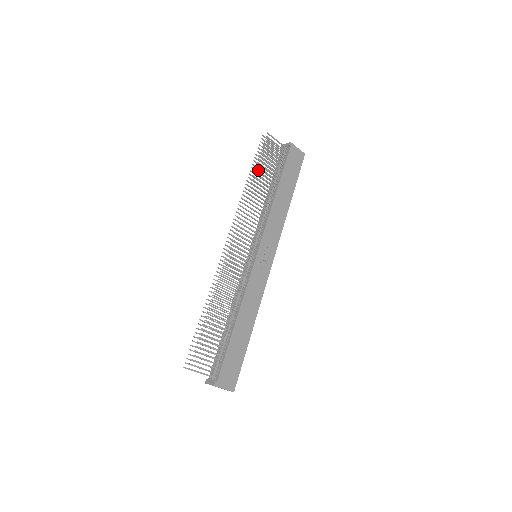
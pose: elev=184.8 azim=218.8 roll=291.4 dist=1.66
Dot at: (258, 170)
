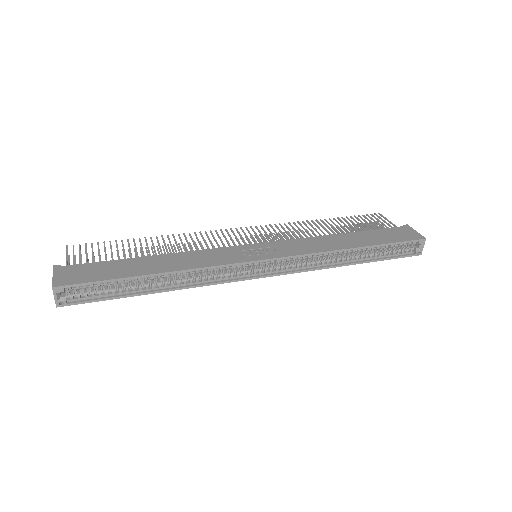
Dot at: (336, 220)
